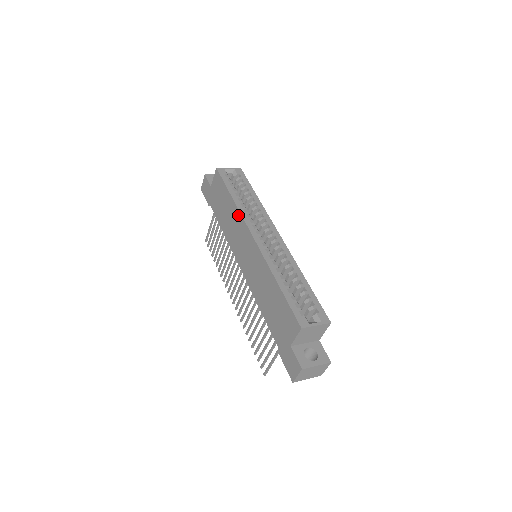
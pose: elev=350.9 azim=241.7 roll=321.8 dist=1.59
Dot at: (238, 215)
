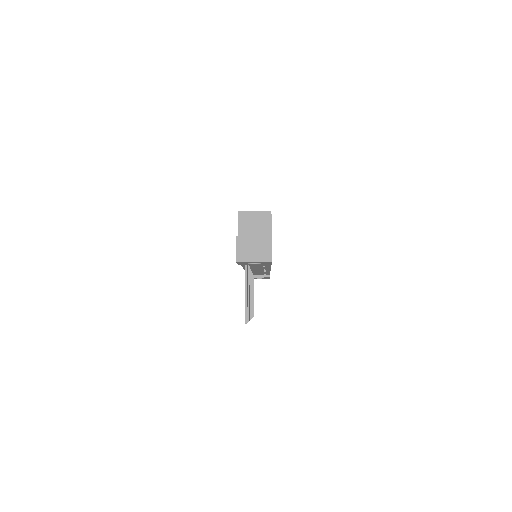
Dot at: occluded
